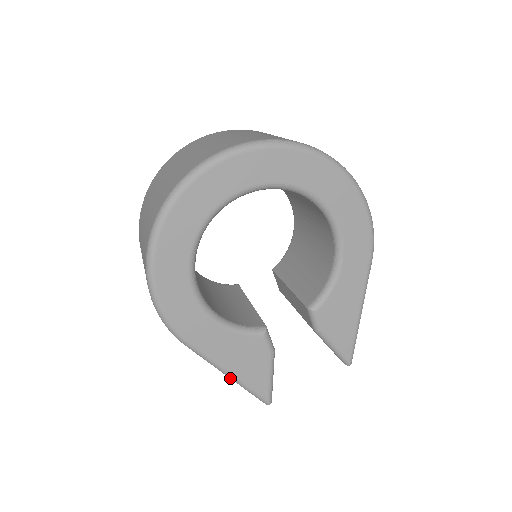
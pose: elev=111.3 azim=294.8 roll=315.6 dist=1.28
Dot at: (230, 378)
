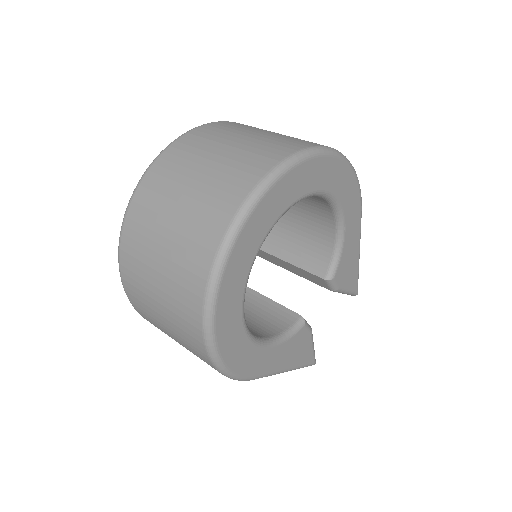
Dot at: (287, 371)
